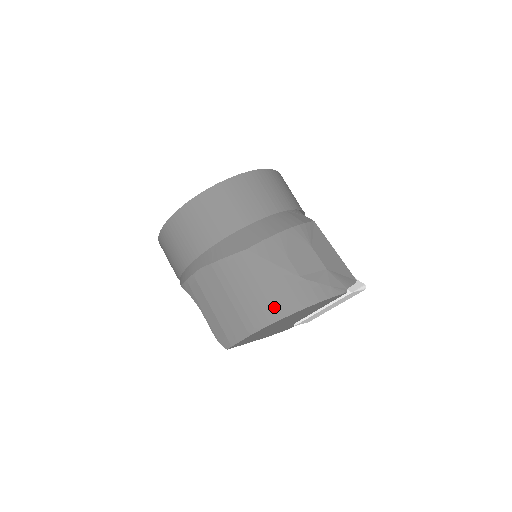
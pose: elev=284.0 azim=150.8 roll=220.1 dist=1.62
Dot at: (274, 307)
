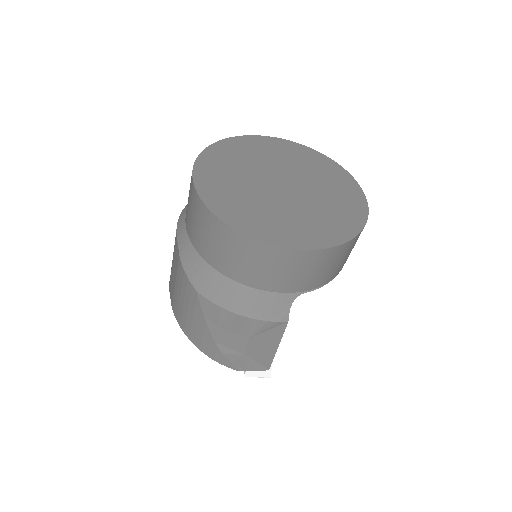
Dot at: (186, 327)
